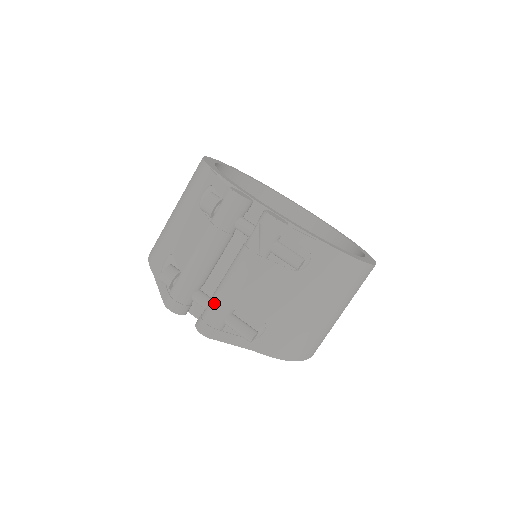
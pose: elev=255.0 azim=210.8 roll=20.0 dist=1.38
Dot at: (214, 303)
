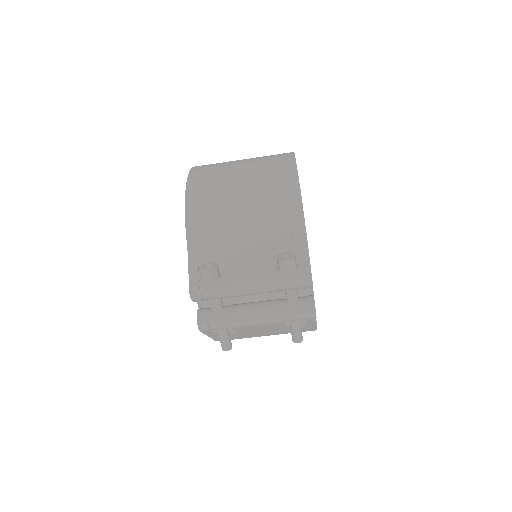
Dot at: (226, 319)
